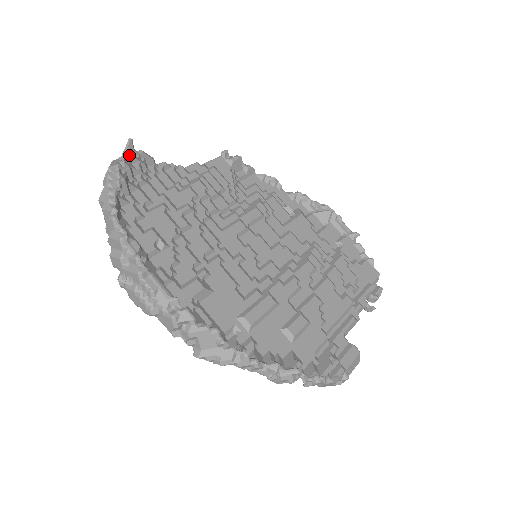
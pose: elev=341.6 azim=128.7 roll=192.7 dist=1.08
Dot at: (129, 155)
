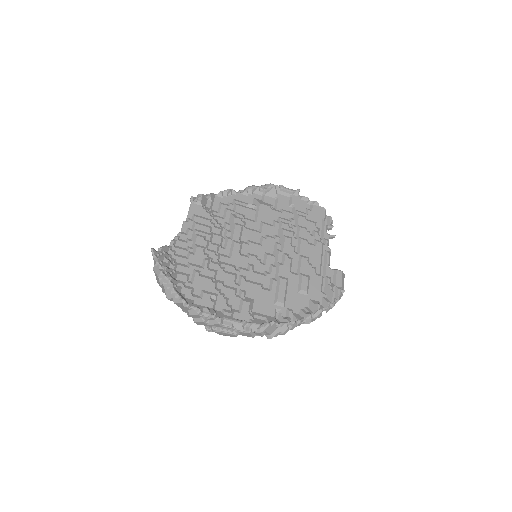
Dot at: (159, 259)
